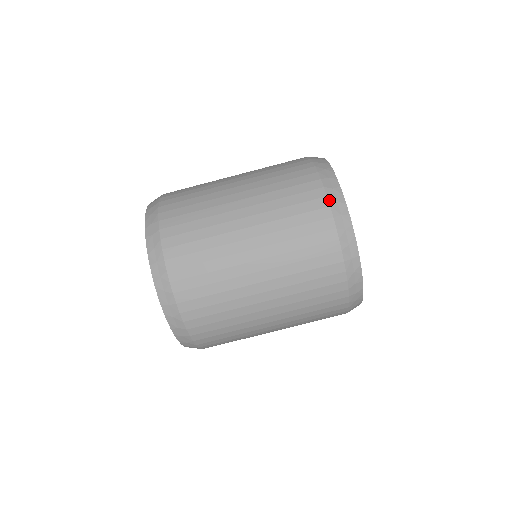
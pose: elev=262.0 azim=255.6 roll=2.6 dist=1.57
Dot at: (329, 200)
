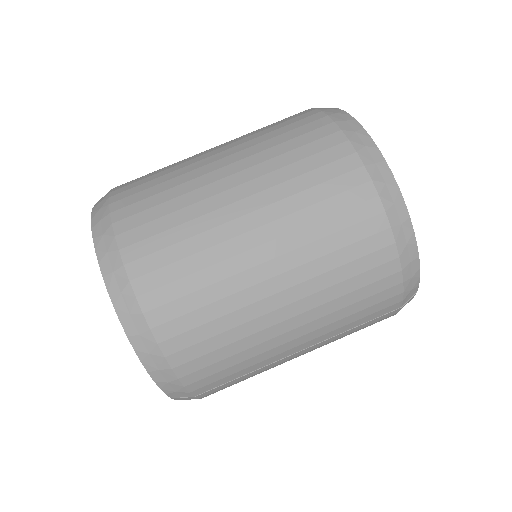
Dot at: (325, 113)
